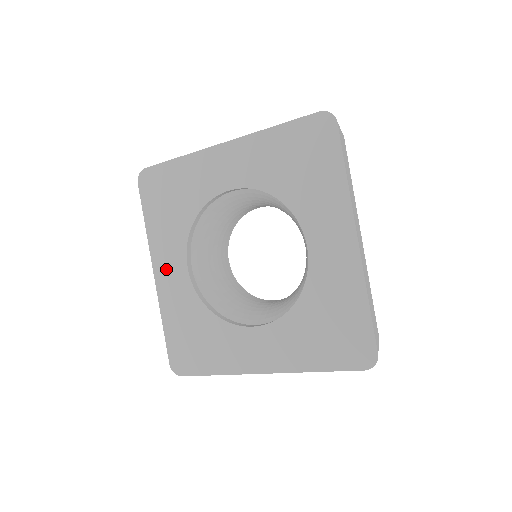
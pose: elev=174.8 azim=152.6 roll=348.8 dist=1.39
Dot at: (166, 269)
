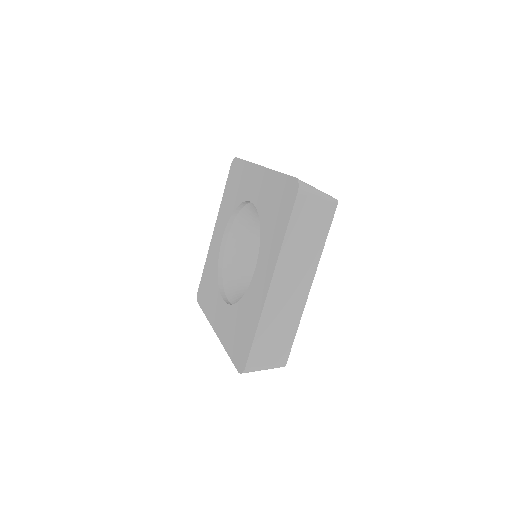
Dot at: (217, 232)
